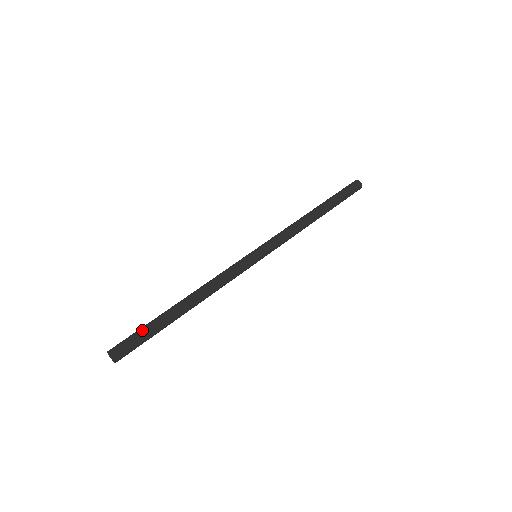
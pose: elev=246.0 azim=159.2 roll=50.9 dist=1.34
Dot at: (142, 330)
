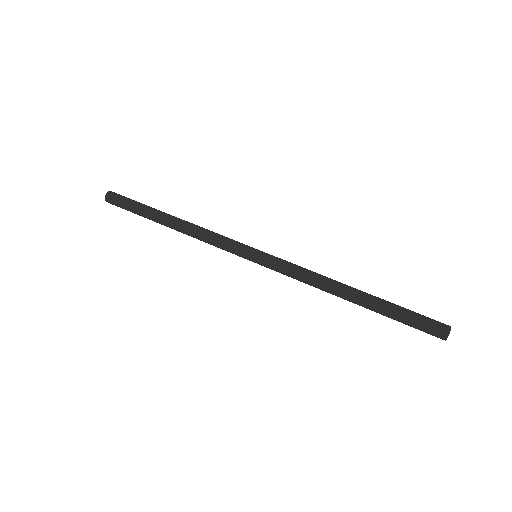
Dot at: occluded
